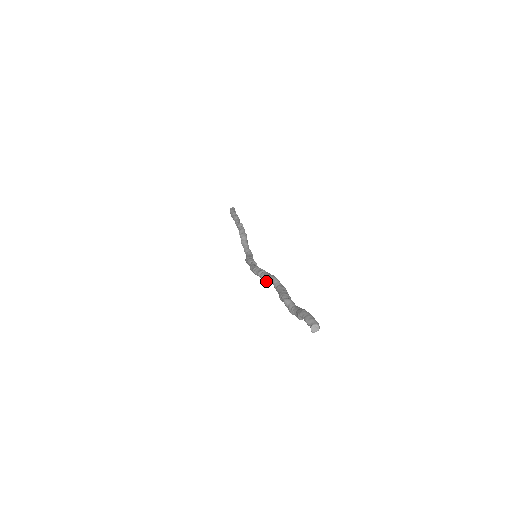
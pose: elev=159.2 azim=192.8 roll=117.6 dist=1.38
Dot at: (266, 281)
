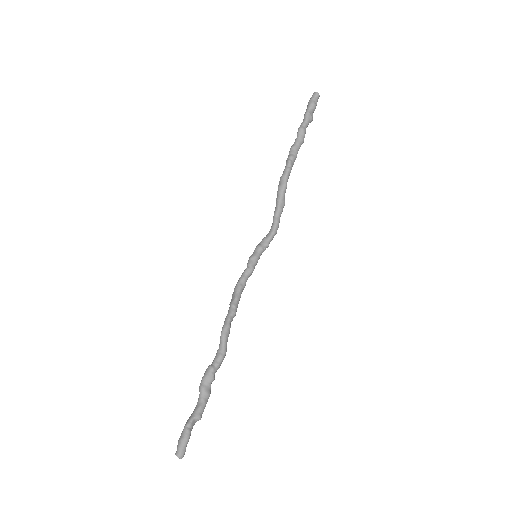
Dot at: occluded
